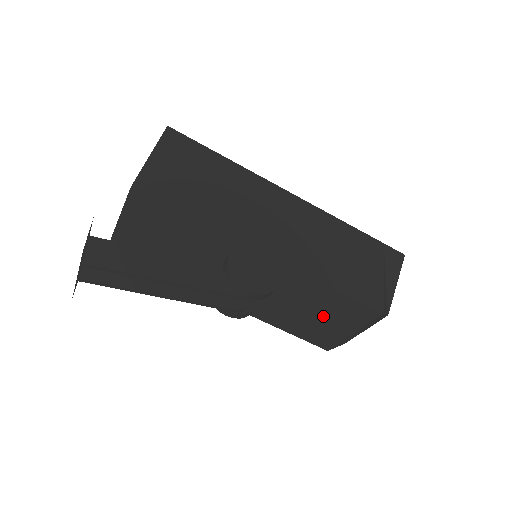
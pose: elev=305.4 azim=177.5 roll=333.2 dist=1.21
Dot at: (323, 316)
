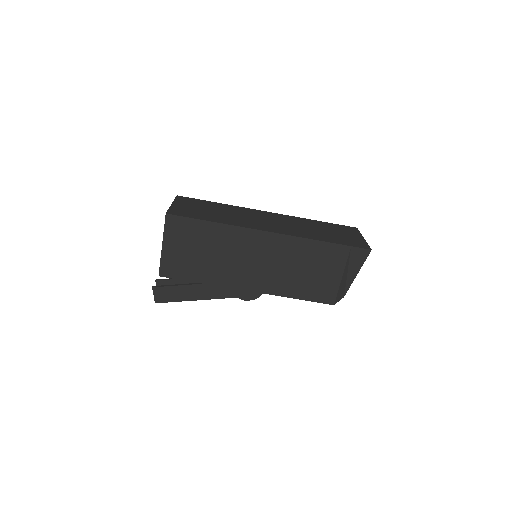
Dot at: occluded
